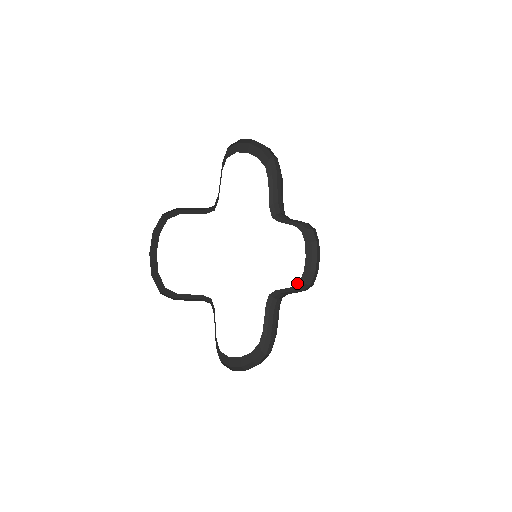
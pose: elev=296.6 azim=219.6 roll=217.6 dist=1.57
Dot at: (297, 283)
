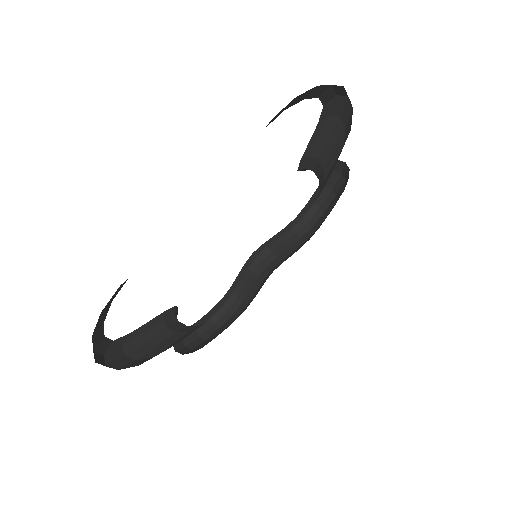
Dot at: occluded
